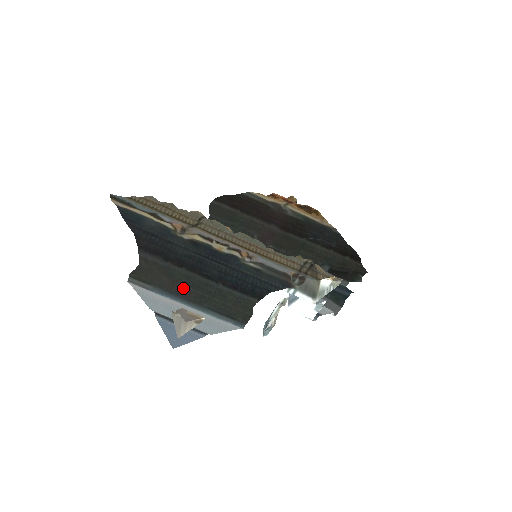
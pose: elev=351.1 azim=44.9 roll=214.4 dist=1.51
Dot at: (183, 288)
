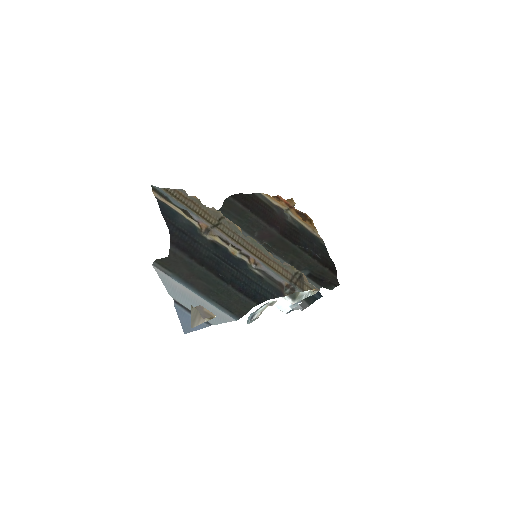
Dot at: (198, 281)
